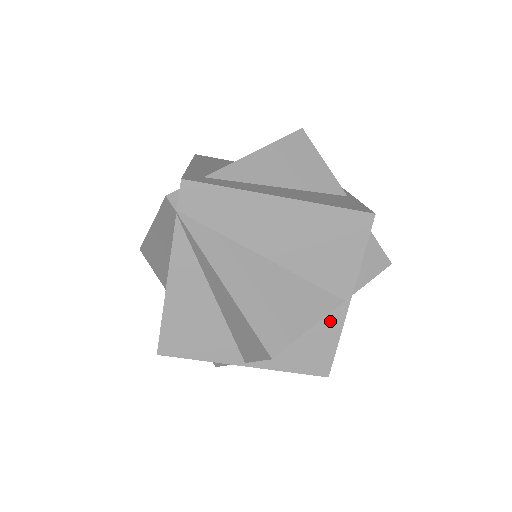
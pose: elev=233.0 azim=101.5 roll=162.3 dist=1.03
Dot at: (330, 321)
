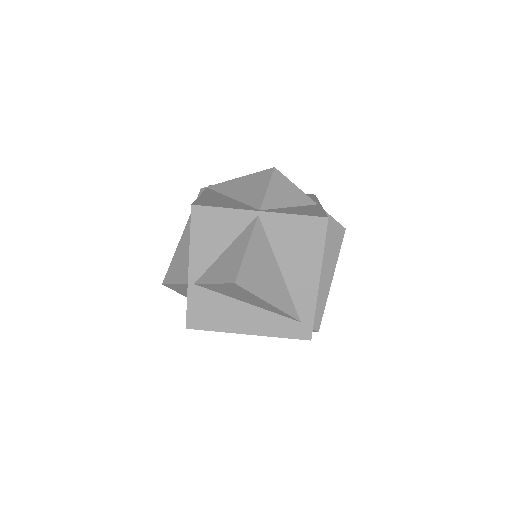
Dot at: (313, 207)
